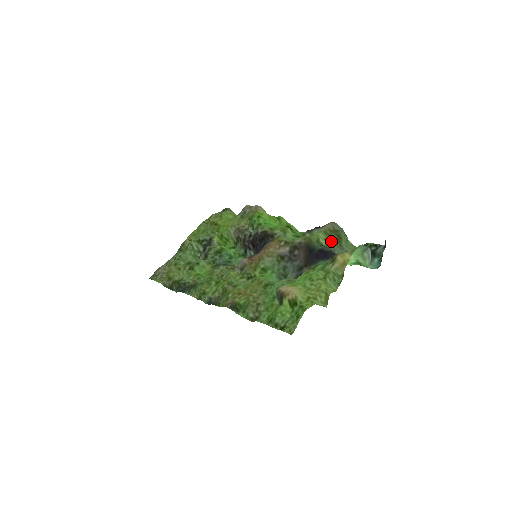
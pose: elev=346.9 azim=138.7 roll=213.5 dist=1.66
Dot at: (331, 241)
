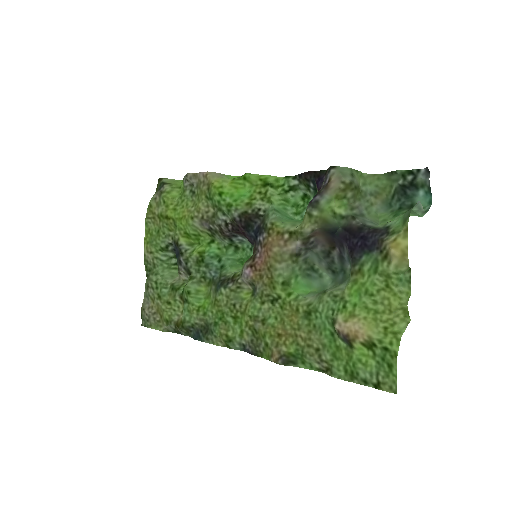
Dot at: (350, 203)
